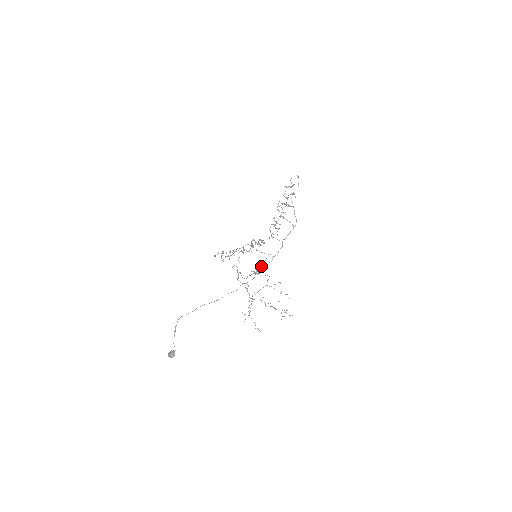
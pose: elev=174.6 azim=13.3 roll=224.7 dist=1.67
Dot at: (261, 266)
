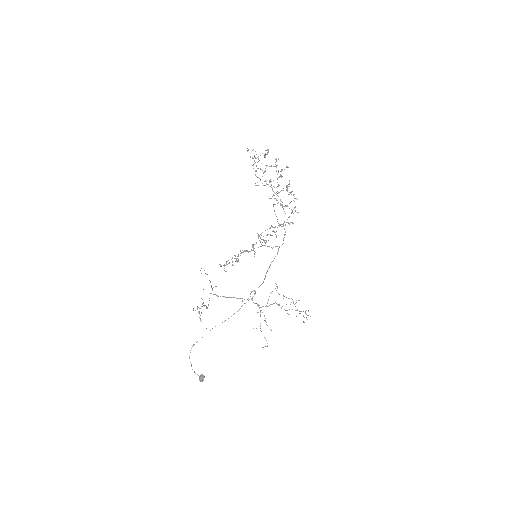
Dot at: occluded
